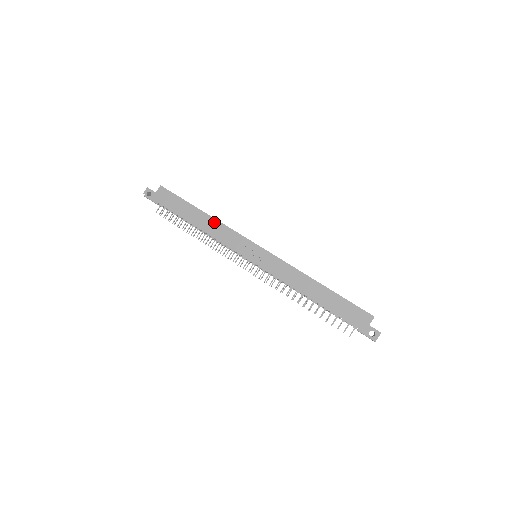
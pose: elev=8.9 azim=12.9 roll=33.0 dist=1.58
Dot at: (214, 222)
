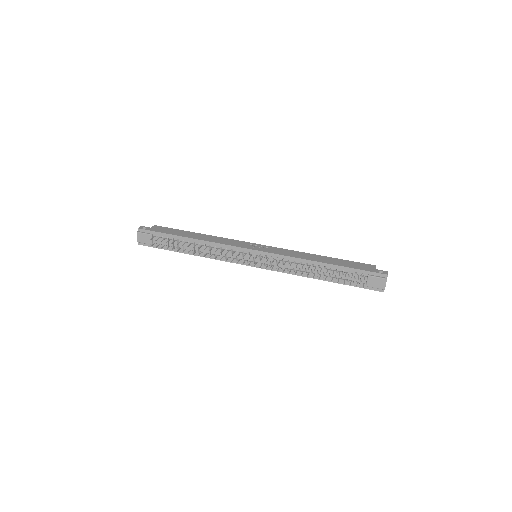
Dot at: (213, 237)
